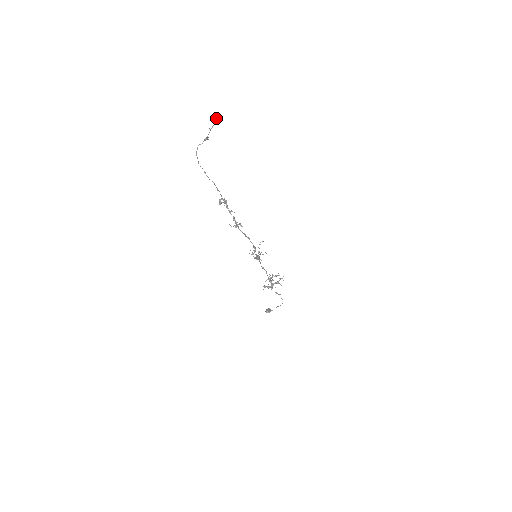
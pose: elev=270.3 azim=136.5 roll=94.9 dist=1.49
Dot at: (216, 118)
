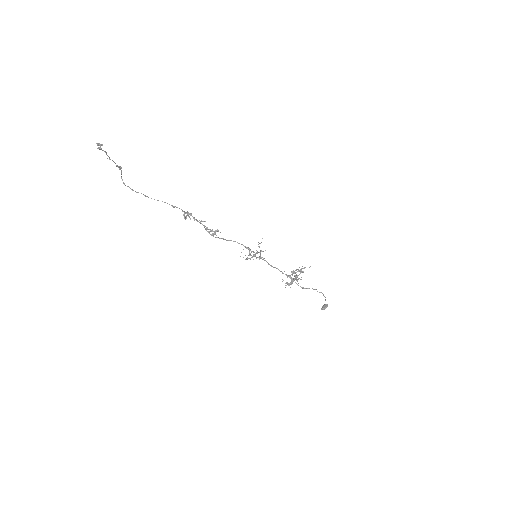
Dot at: (100, 148)
